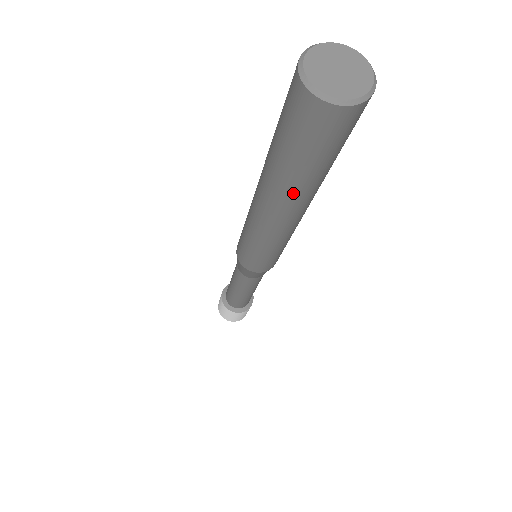
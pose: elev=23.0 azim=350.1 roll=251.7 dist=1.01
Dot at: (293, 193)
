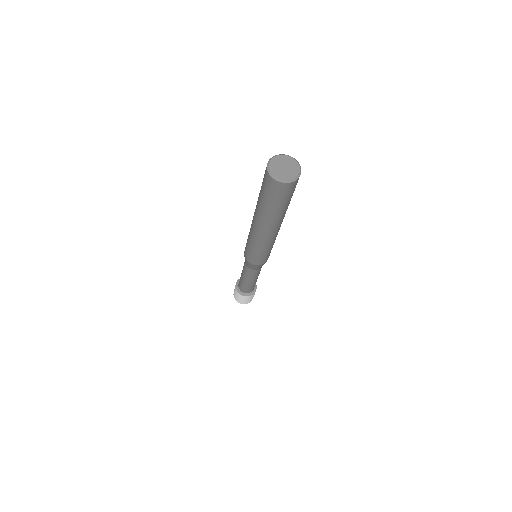
Dot at: (274, 219)
